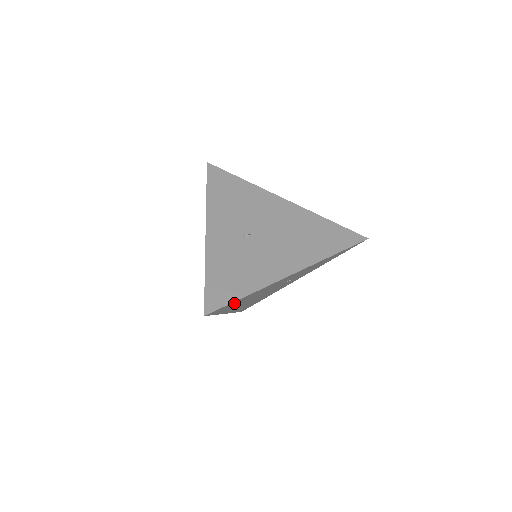
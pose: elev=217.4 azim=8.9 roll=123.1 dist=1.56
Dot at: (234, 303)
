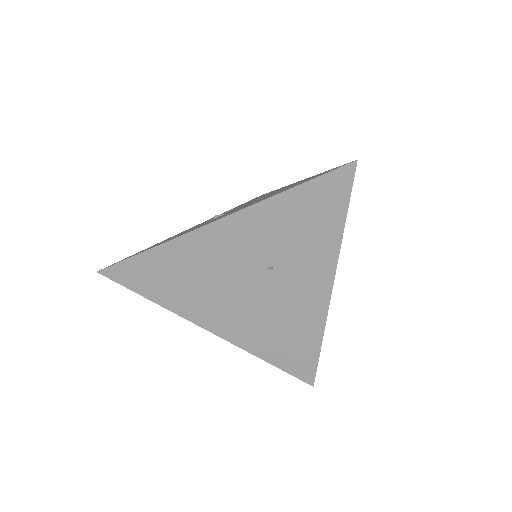
Dot at: (149, 270)
